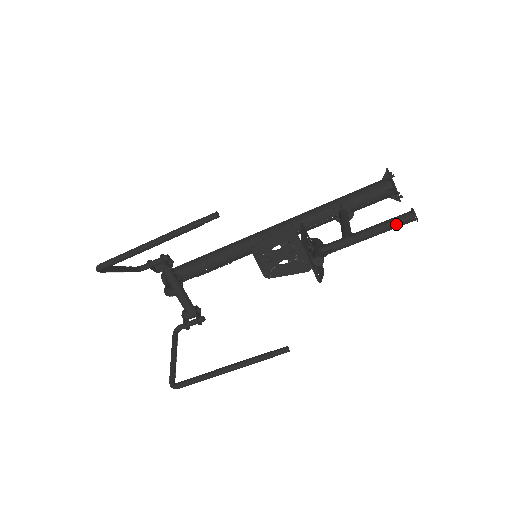
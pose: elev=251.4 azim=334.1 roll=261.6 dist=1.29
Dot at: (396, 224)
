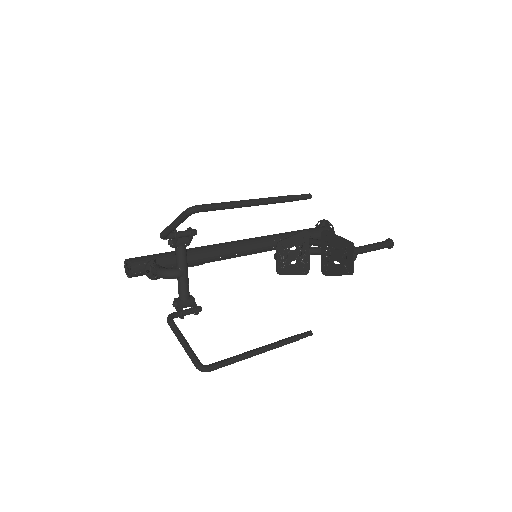
Dot at: (384, 246)
